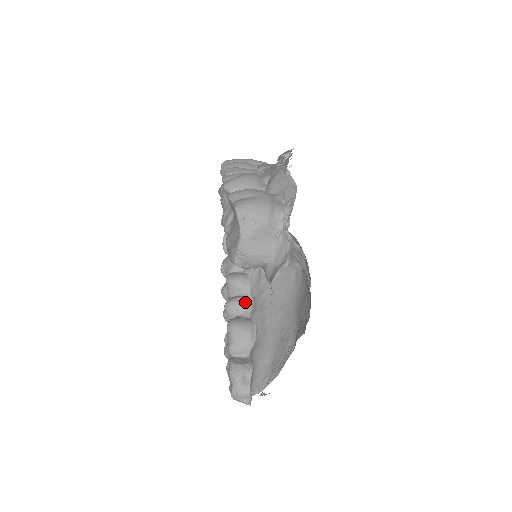
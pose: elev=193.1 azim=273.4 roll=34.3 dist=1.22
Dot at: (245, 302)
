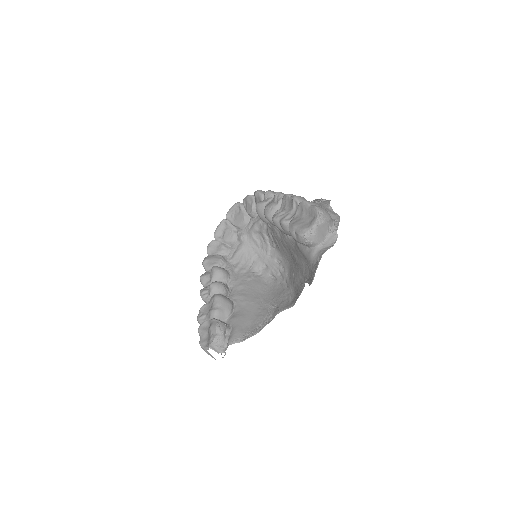
Dot at: (226, 287)
